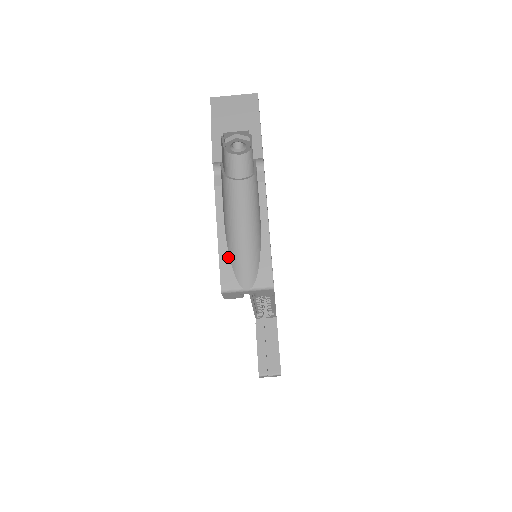
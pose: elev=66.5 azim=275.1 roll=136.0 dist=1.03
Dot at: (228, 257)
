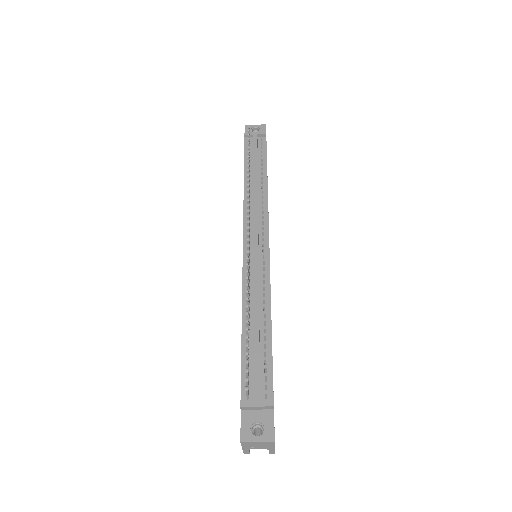
Dot at: occluded
